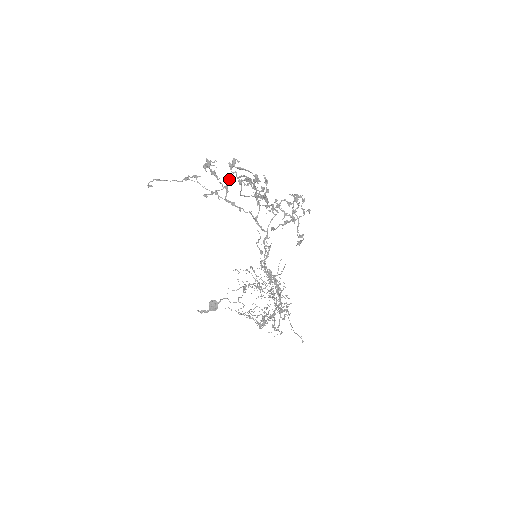
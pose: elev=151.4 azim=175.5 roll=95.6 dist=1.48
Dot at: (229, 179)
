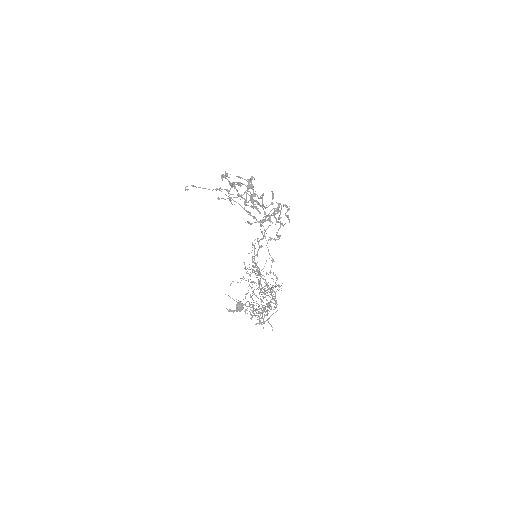
Dot at: (245, 191)
